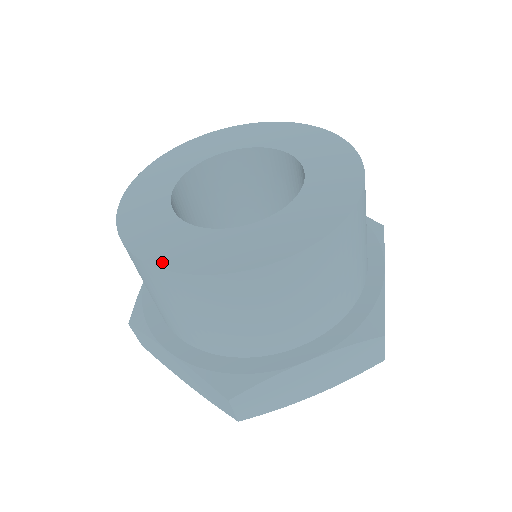
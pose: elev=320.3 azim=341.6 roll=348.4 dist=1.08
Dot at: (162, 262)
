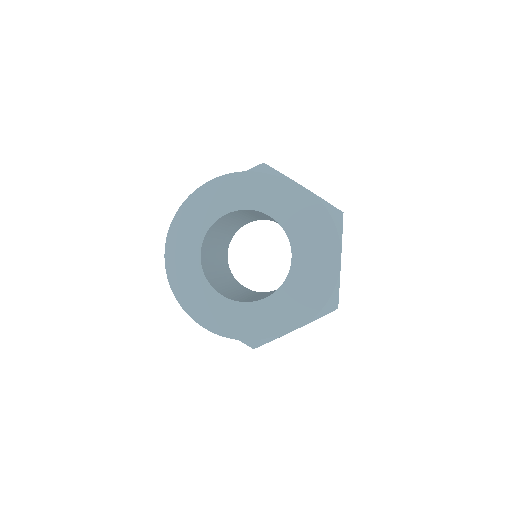
Dot at: (214, 328)
